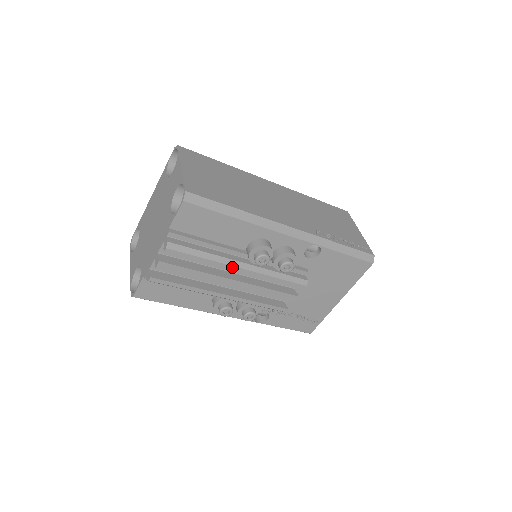
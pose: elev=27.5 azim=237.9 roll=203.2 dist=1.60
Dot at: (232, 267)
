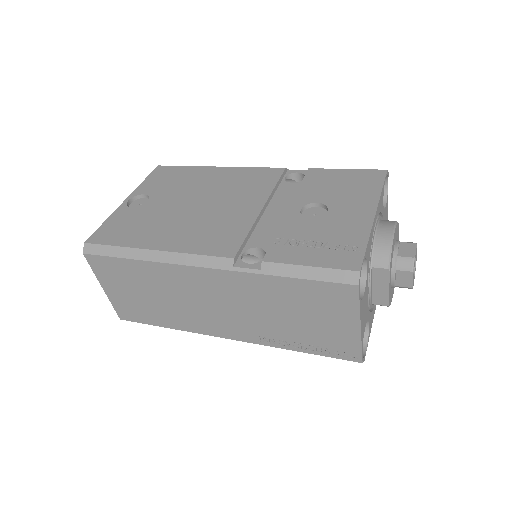
Dot at: occluded
